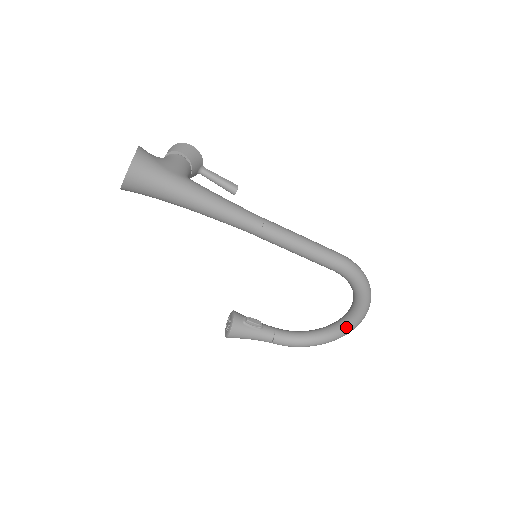
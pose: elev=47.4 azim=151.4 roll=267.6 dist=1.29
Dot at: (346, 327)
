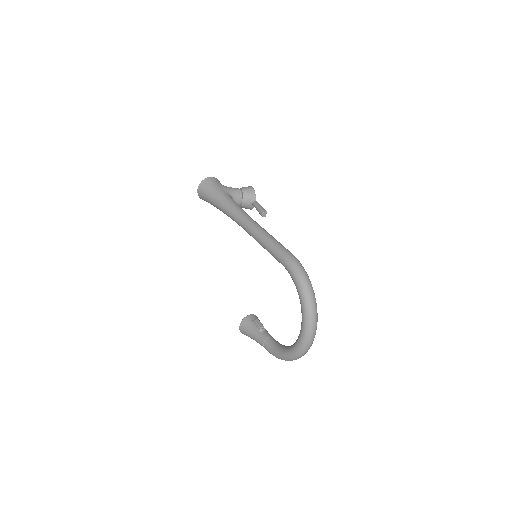
Dot at: (299, 336)
